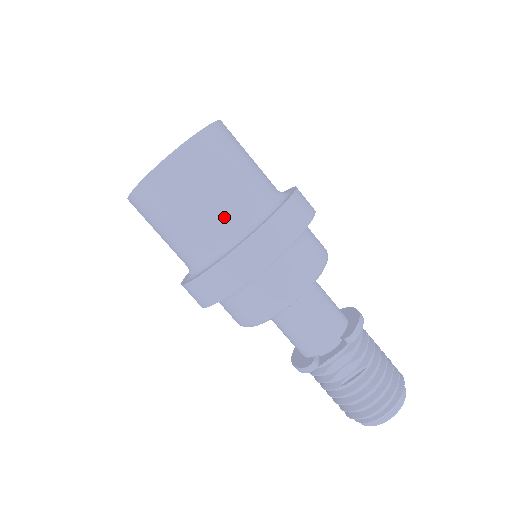
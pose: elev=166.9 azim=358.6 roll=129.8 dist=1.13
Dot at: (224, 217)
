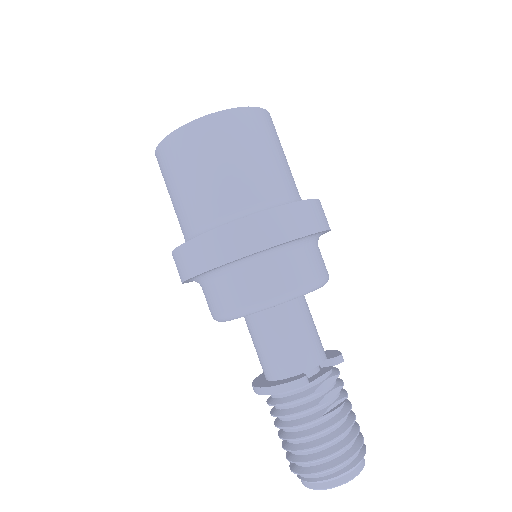
Dot at: (283, 180)
